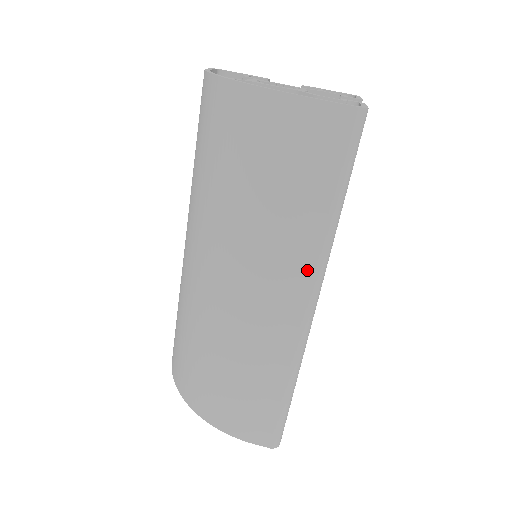
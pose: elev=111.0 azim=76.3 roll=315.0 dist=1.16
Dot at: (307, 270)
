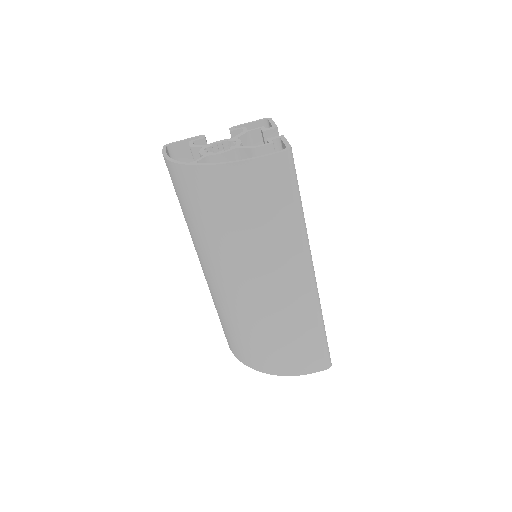
Dot at: (299, 255)
